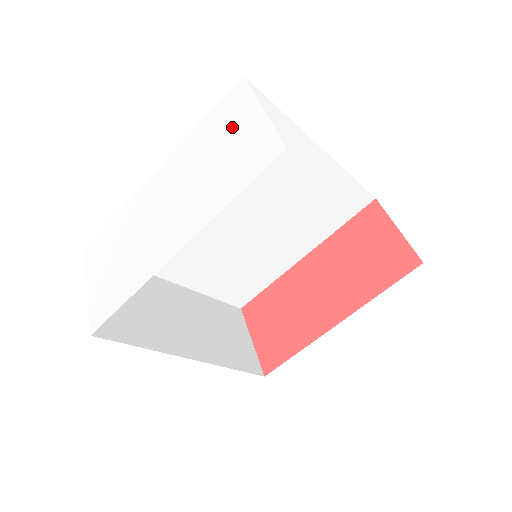
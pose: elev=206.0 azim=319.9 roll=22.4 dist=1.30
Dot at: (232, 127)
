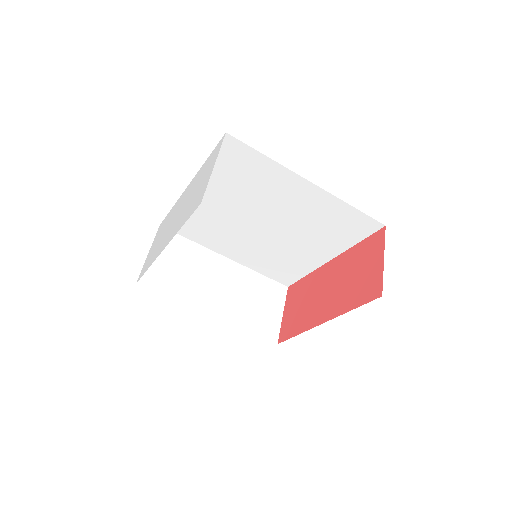
Dot at: (206, 172)
